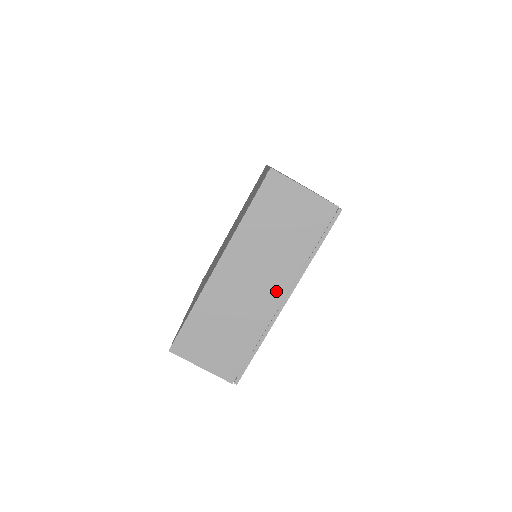
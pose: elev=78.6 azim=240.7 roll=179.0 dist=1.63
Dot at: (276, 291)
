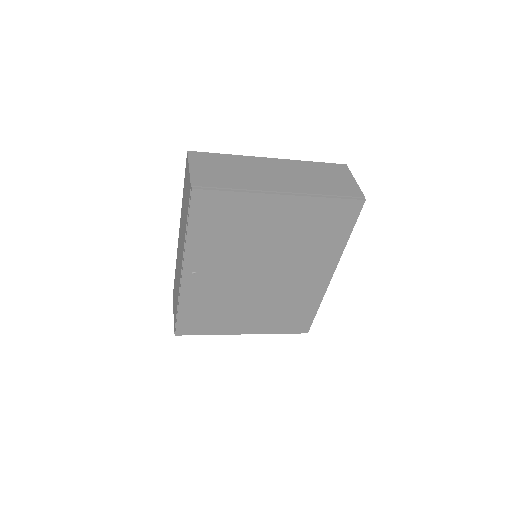
Dot at: (284, 187)
